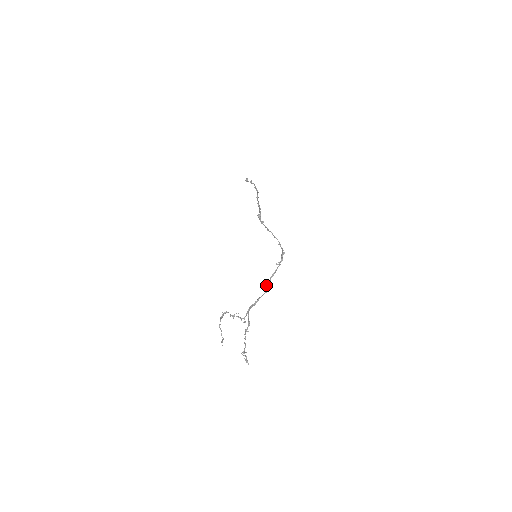
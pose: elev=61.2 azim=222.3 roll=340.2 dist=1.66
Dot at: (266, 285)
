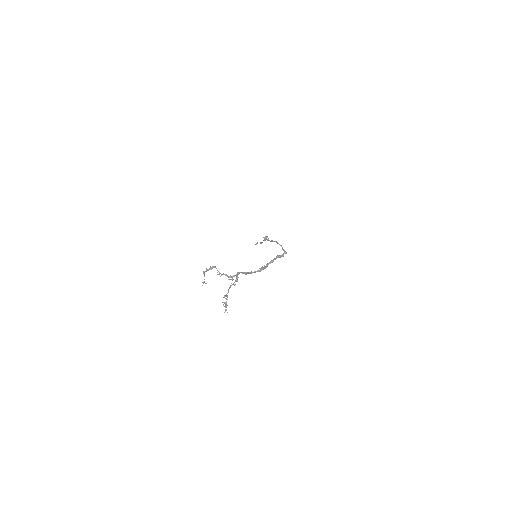
Dot at: (262, 266)
